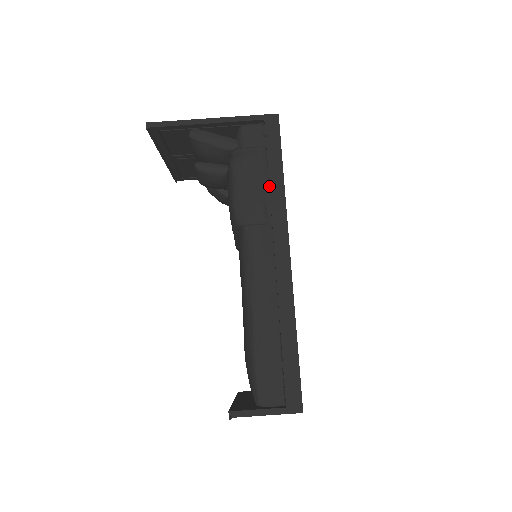
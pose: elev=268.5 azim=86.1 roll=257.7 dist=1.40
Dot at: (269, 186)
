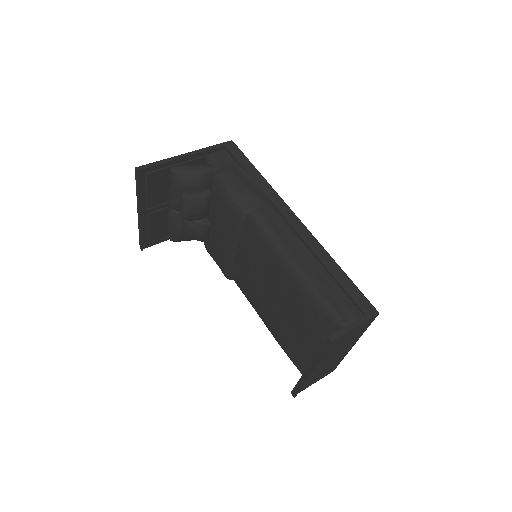
Dot at: (254, 181)
